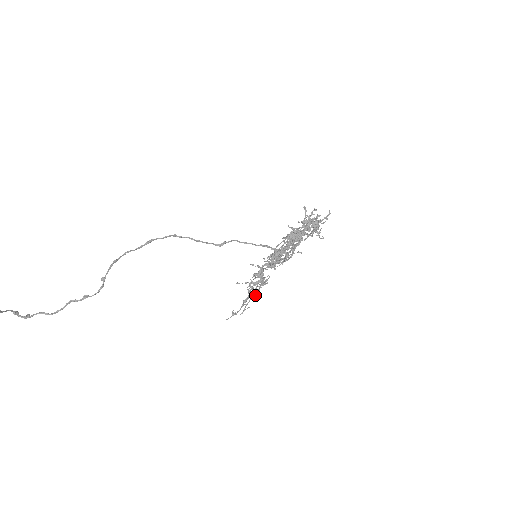
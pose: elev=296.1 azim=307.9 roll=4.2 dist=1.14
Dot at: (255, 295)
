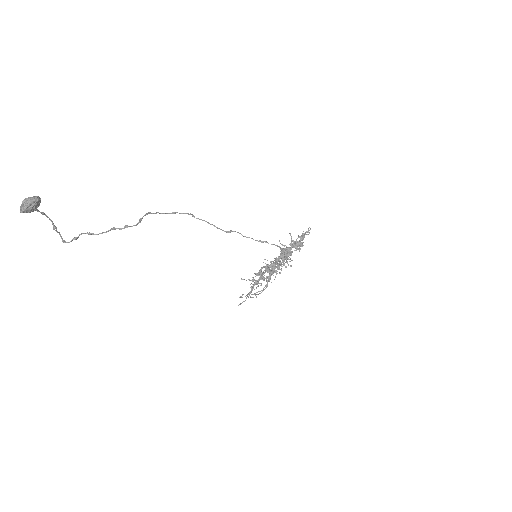
Dot at: (259, 279)
